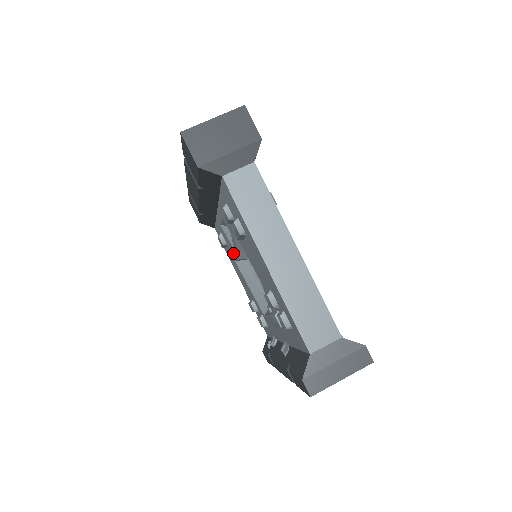
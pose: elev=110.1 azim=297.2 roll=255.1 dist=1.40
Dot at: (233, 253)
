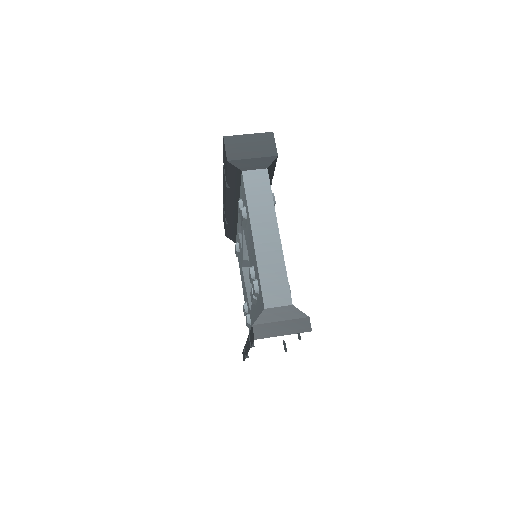
Dot at: (241, 257)
